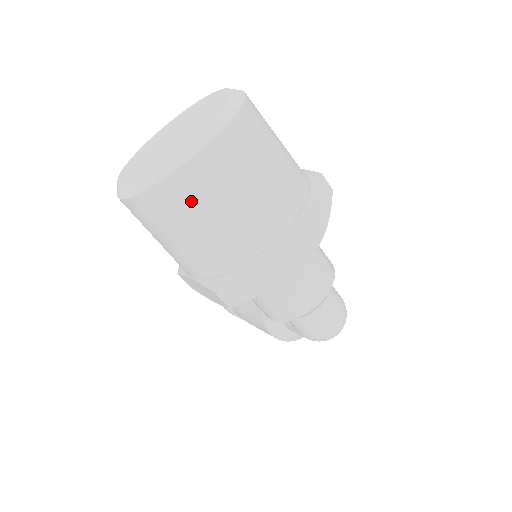
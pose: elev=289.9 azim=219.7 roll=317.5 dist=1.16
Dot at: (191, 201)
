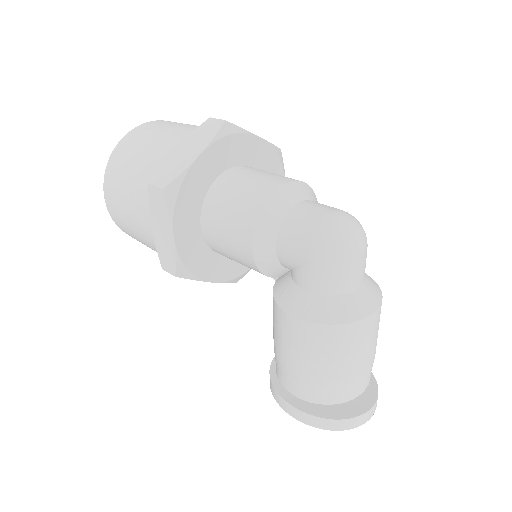
Dot at: (132, 146)
